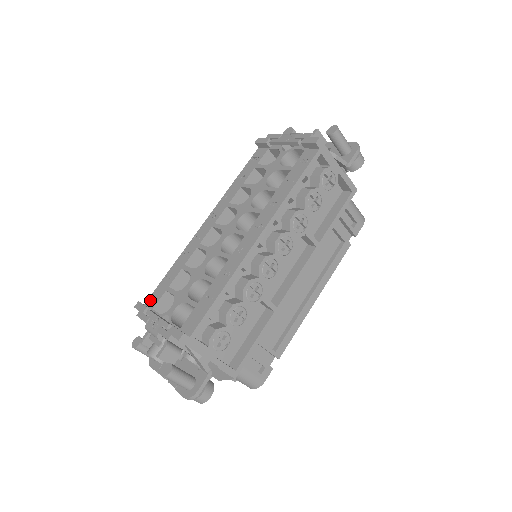
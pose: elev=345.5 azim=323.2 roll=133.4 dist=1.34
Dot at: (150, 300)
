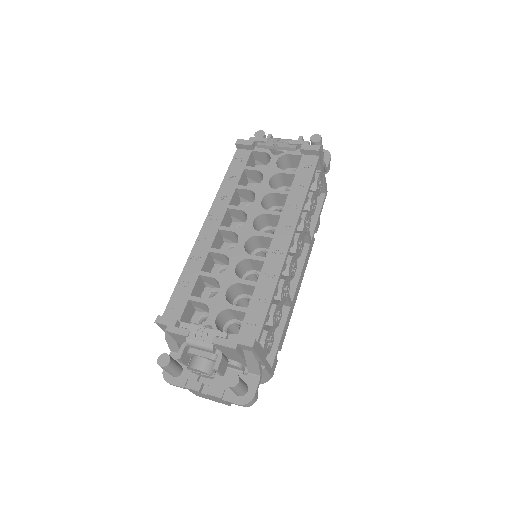
Dot at: (169, 312)
